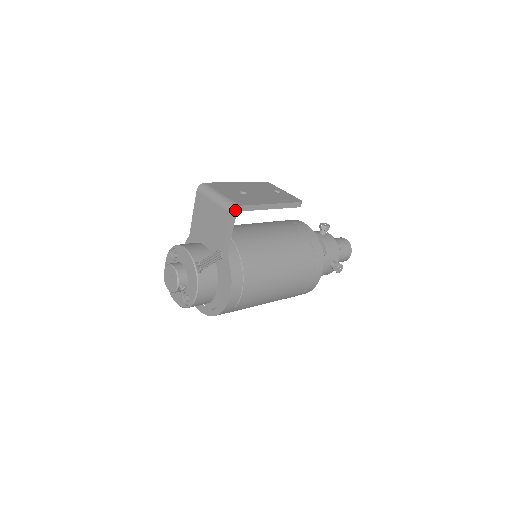
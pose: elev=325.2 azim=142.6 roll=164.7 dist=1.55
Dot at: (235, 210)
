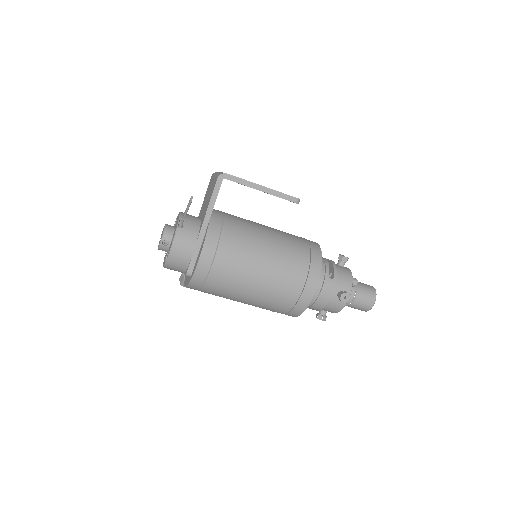
Dot at: (222, 176)
